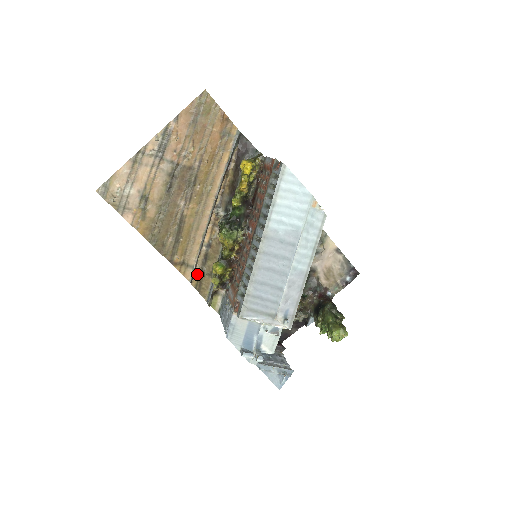
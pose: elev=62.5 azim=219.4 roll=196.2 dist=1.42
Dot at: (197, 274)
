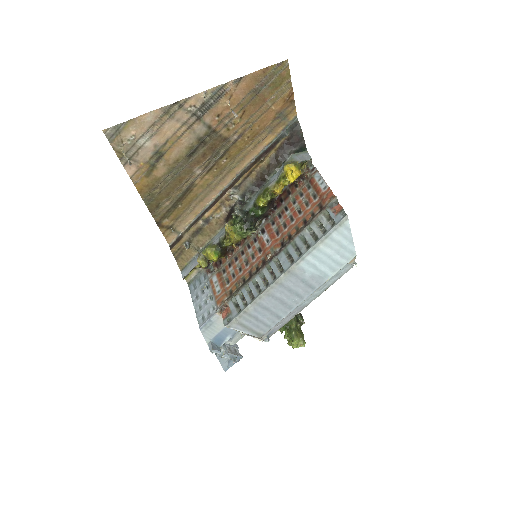
Dot at: (181, 242)
